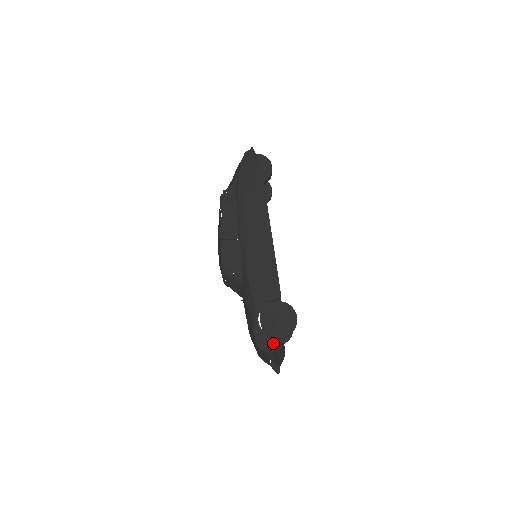
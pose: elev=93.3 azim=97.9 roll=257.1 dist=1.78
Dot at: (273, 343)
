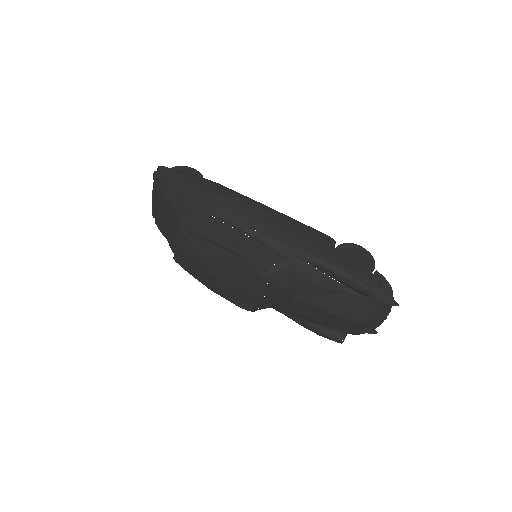
Dot at: (378, 274)
